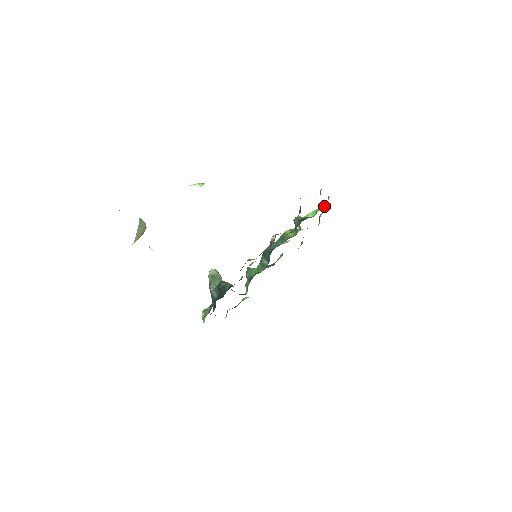
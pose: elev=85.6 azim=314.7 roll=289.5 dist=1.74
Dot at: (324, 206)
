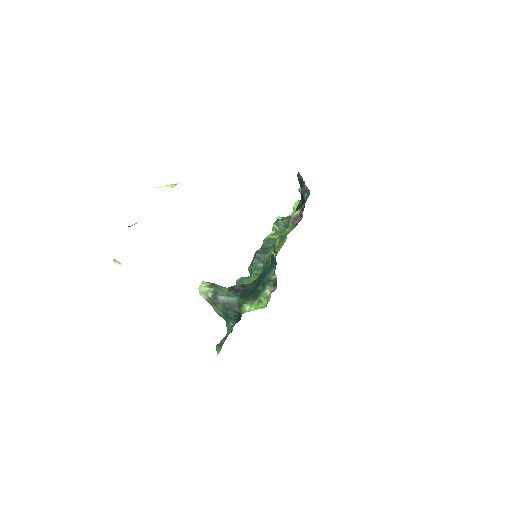
Dot at: (289, 215)
